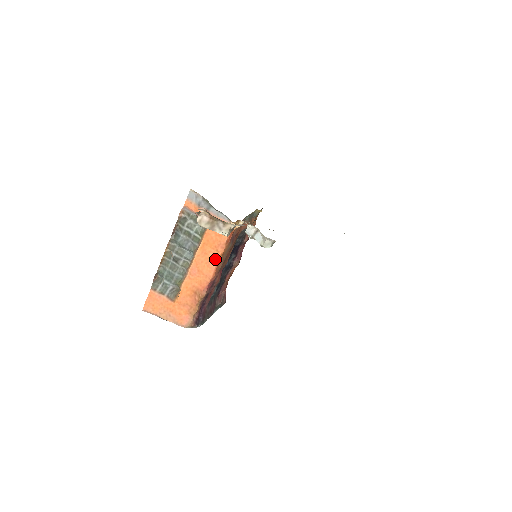
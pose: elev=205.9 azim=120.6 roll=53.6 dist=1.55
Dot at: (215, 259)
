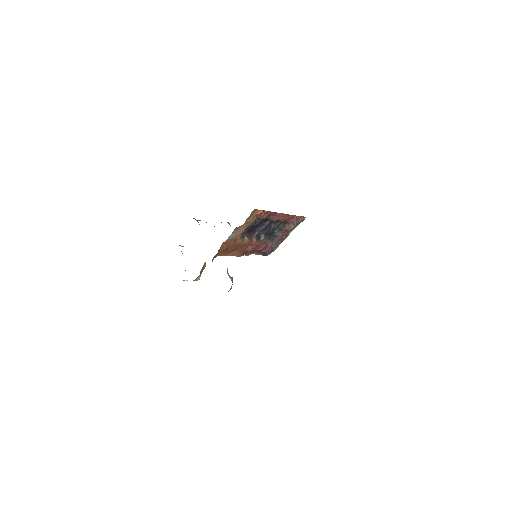
Dot at: occluded
